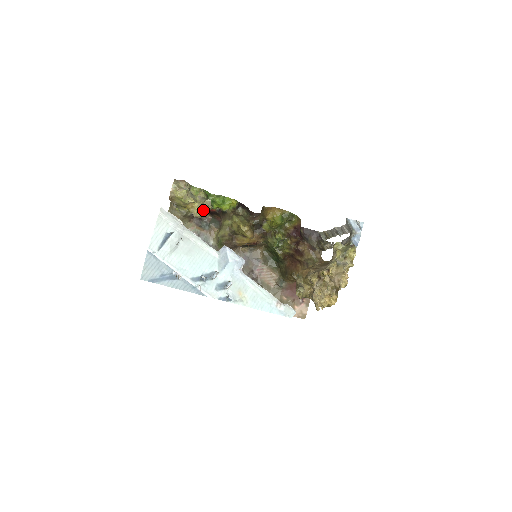
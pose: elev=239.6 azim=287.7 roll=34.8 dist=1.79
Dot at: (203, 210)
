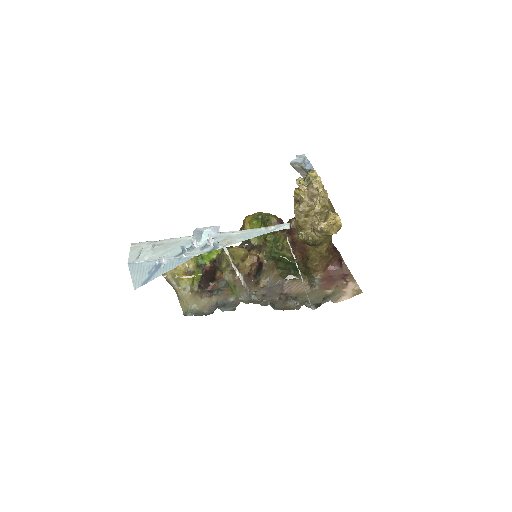
Dot at: occluded
